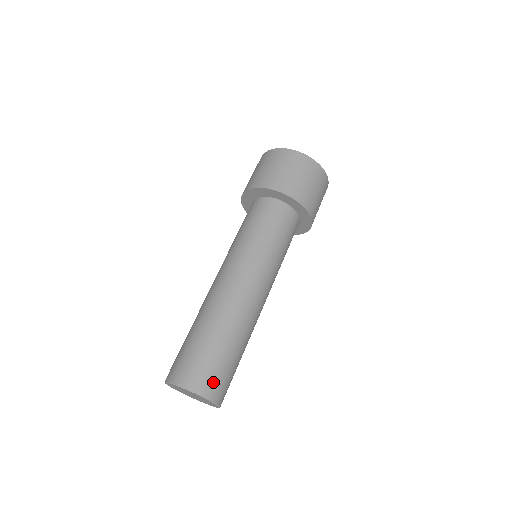
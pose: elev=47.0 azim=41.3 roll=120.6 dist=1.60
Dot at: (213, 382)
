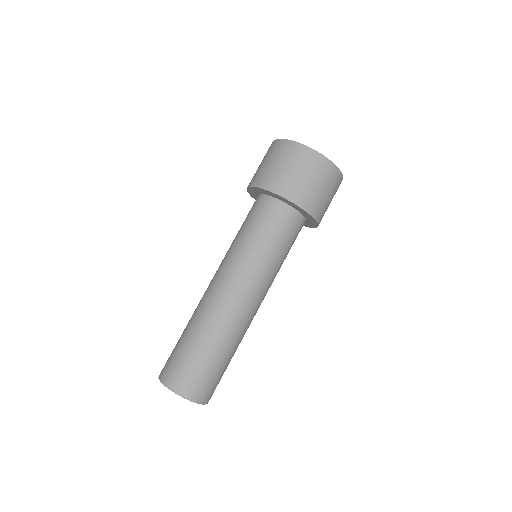
Dot at: (197, 386)
